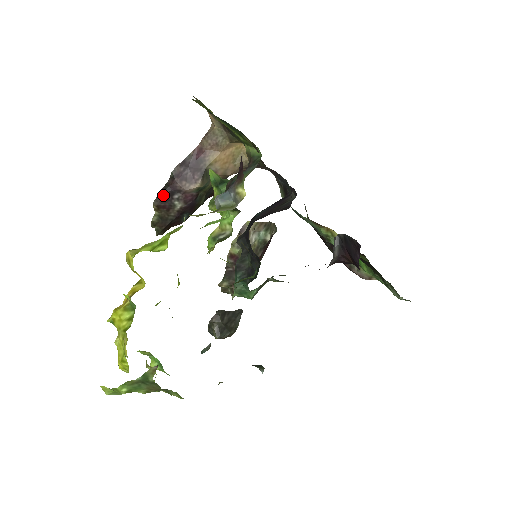
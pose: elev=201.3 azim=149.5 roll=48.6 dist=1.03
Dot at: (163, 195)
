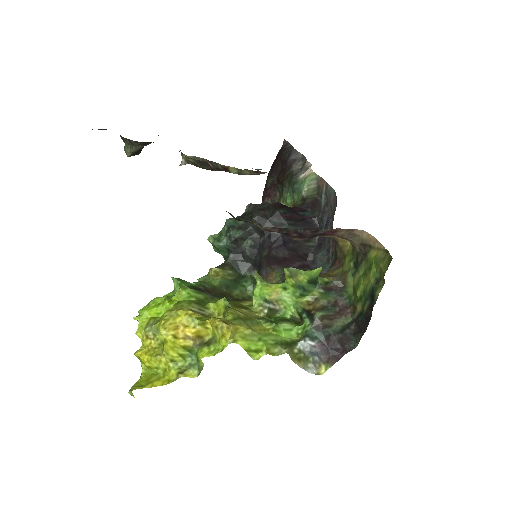
Dot at: occluded
